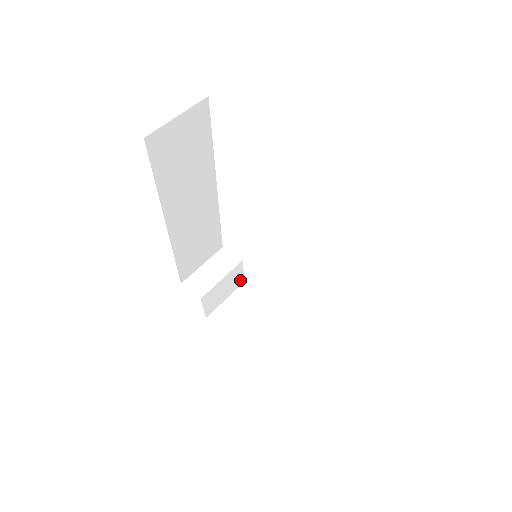
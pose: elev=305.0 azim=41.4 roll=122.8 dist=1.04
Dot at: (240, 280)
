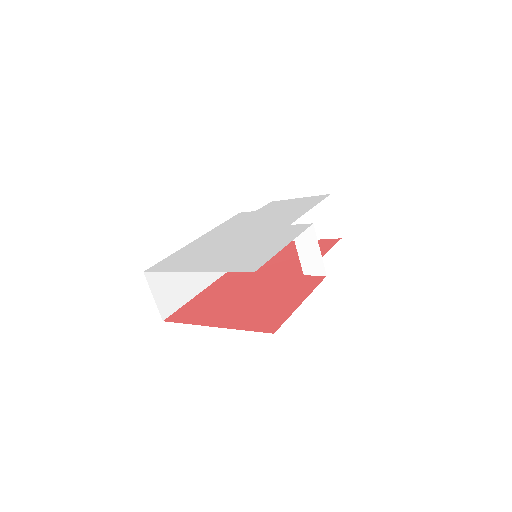
Dot at: occluded
